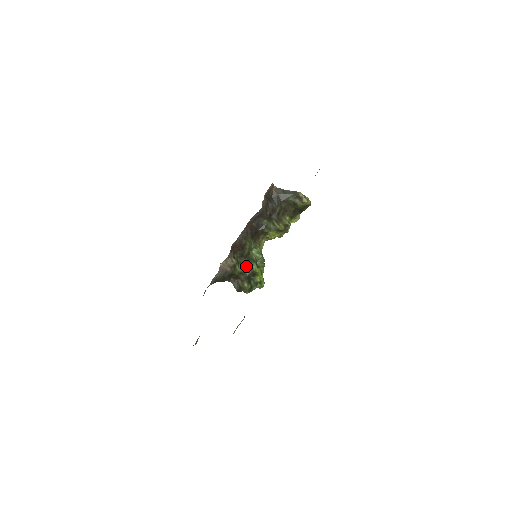
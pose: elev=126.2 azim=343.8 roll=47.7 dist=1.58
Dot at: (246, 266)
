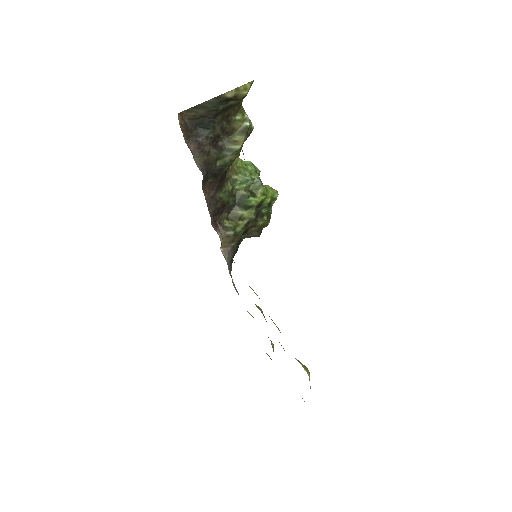
Dot at: (244, 213)
